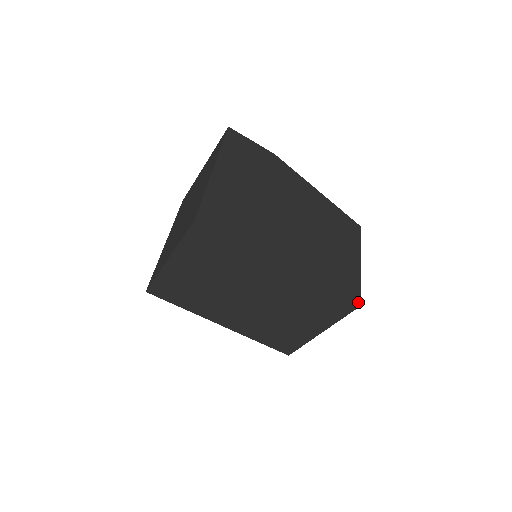
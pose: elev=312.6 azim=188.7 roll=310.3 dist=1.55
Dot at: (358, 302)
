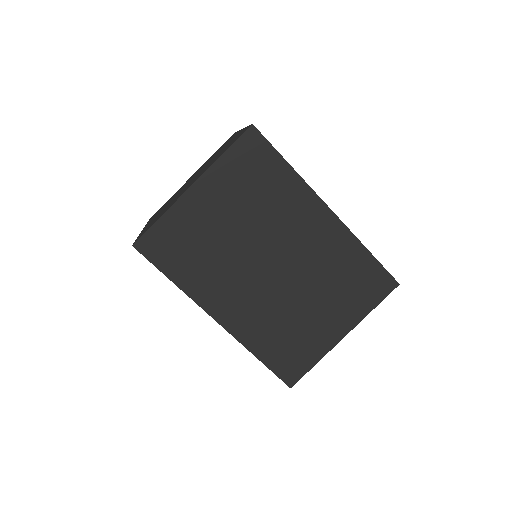
Dot at: occluded
